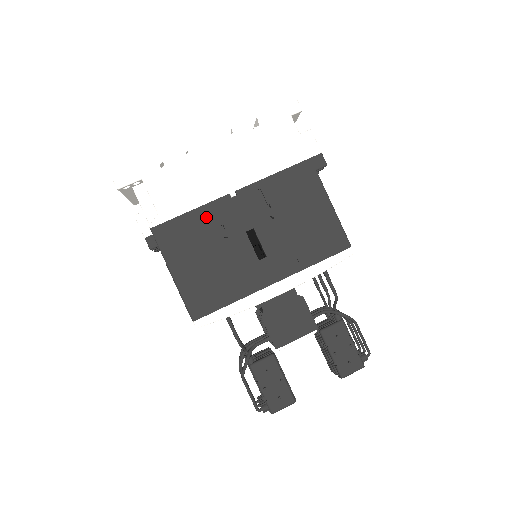
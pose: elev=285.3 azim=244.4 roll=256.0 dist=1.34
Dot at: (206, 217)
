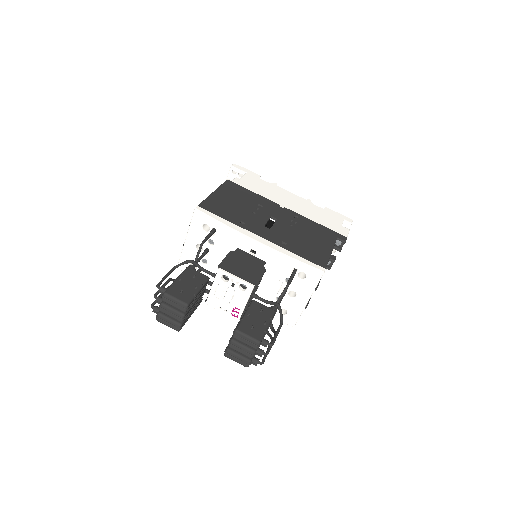
Dot at: (258, 199)
